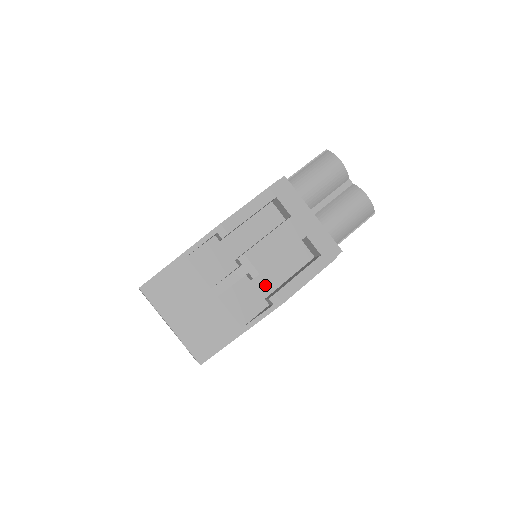
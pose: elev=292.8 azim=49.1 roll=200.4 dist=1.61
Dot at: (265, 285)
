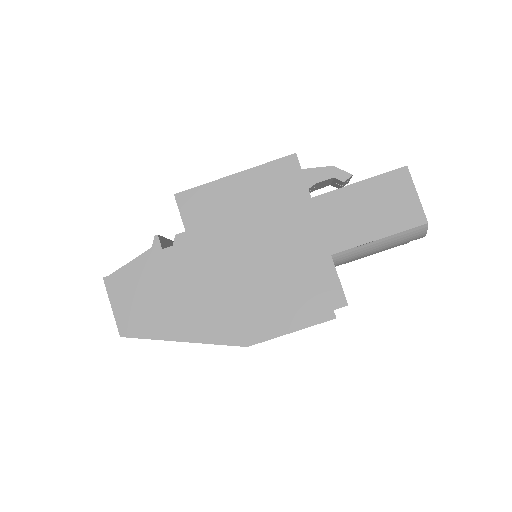
Dot at: occluded
